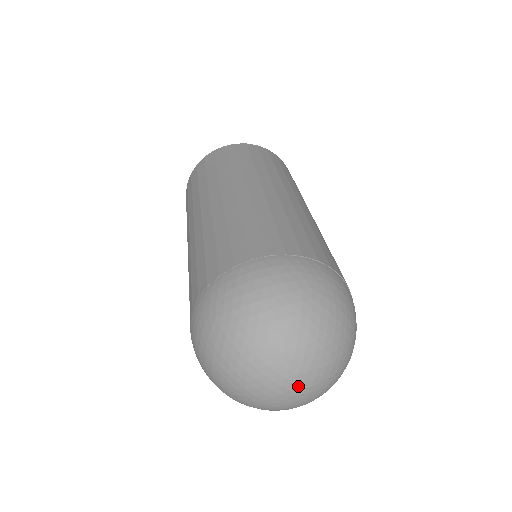
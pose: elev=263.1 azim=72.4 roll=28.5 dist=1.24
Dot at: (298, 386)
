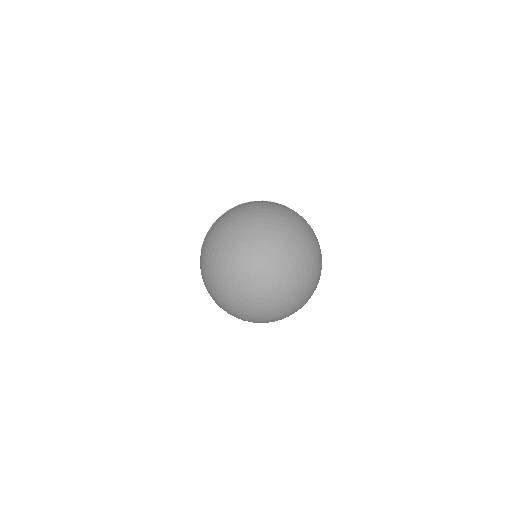
Dot at: (267, 261)
